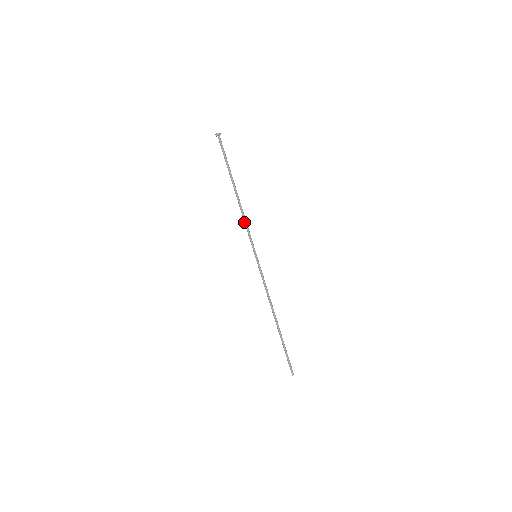
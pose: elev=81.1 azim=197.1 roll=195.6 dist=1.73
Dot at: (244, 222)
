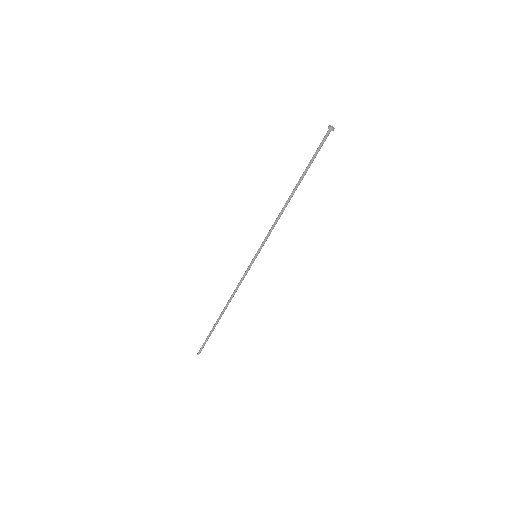
Dot at: (274, 222)
